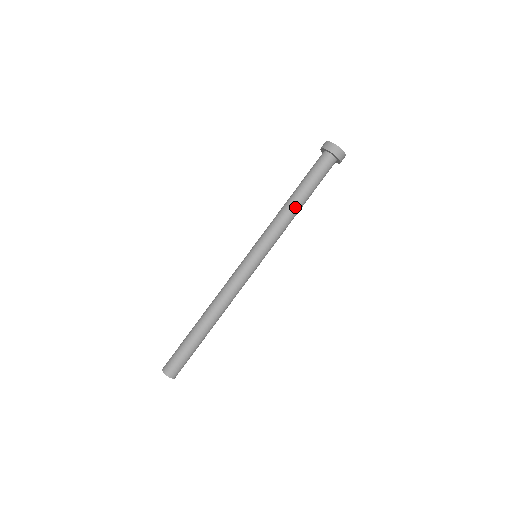
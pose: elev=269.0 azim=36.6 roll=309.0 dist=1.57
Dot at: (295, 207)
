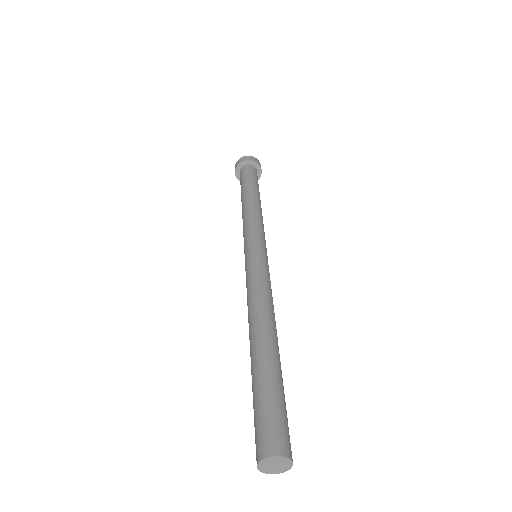
Dot at: (258, 202)
